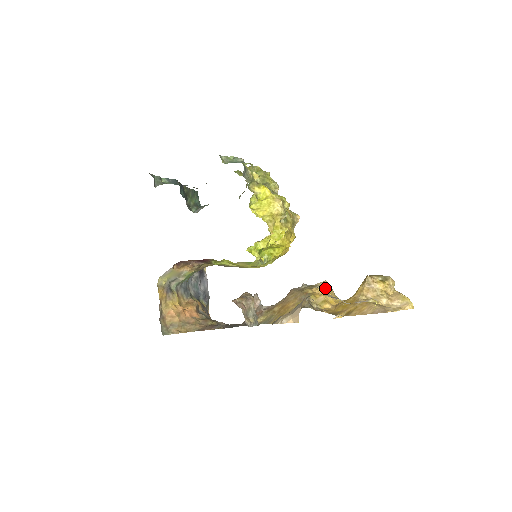
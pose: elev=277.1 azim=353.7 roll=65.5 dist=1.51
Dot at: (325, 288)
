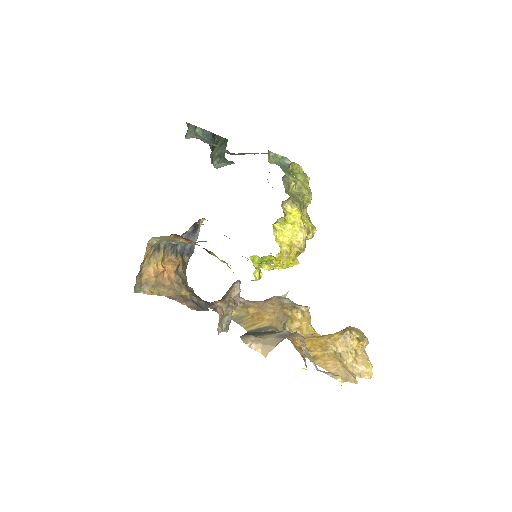
Dot at: (305, 313)
